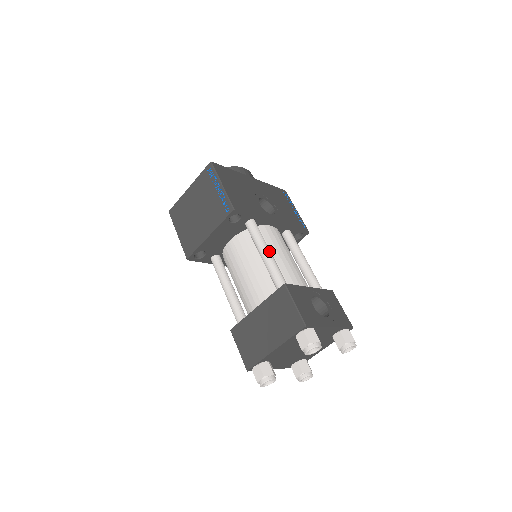
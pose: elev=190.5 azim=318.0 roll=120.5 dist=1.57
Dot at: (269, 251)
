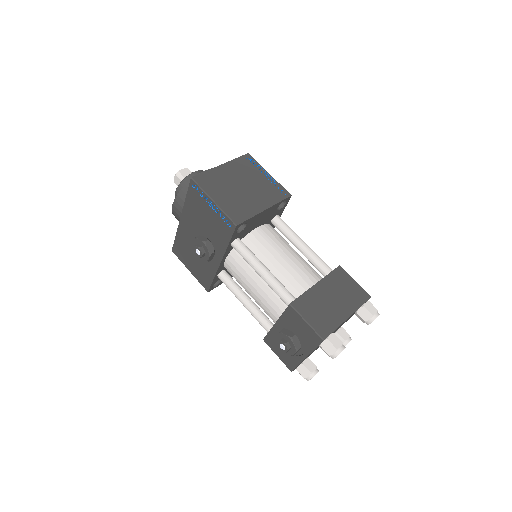
Dot at: occluded
